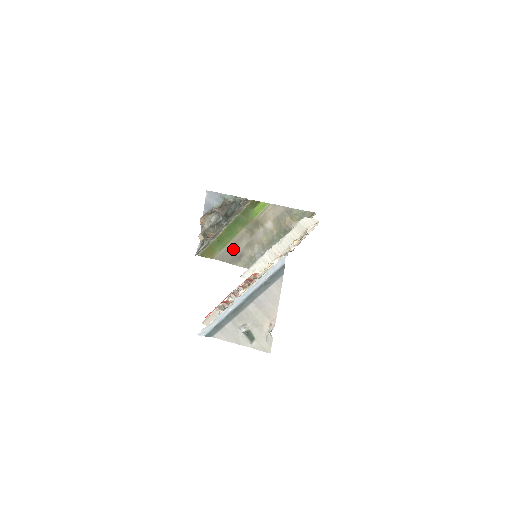
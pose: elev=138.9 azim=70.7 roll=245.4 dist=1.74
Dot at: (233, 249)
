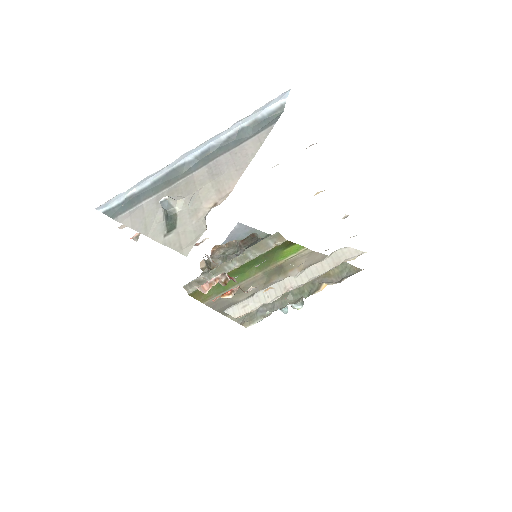
Dot at: (234, 296)
